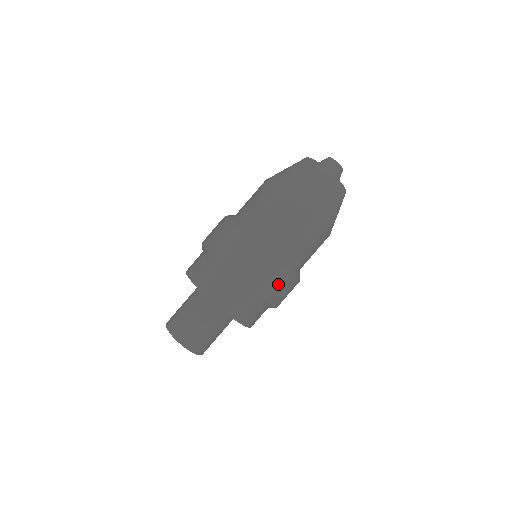
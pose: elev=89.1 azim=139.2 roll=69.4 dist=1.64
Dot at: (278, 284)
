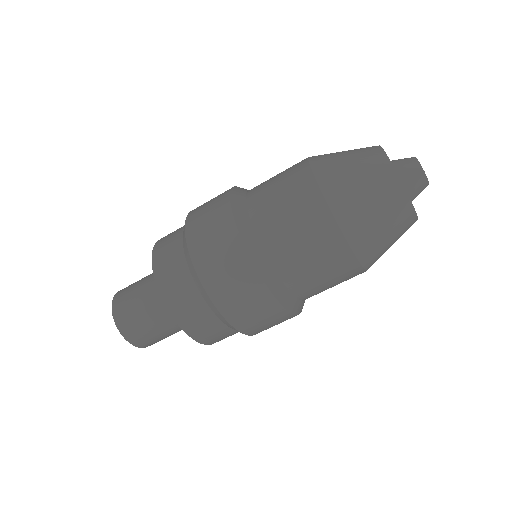
Dot at: occluded
